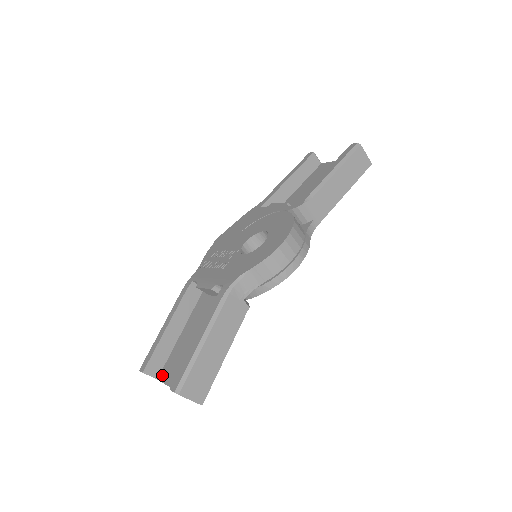
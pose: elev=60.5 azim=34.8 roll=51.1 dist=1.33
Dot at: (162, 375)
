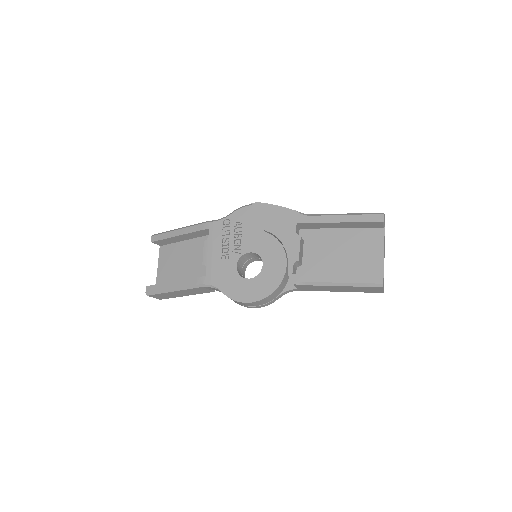
Dot at: (162, 249)
